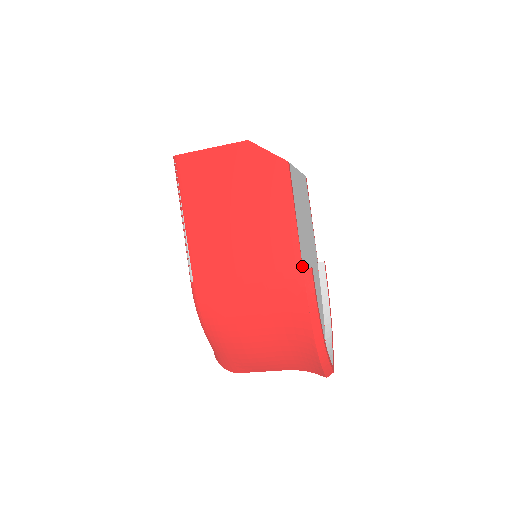
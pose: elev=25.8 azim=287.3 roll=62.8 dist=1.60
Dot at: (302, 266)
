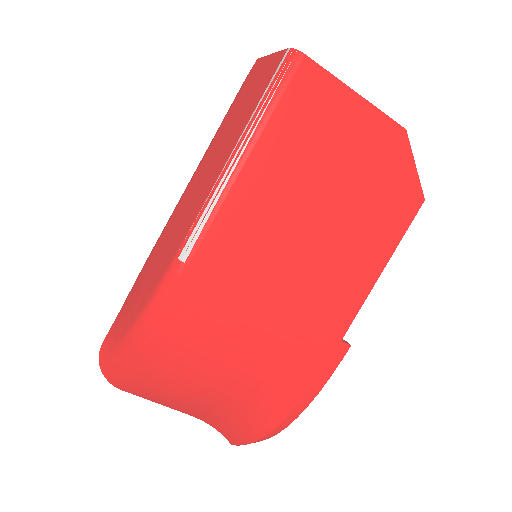
Dot at: occluded
